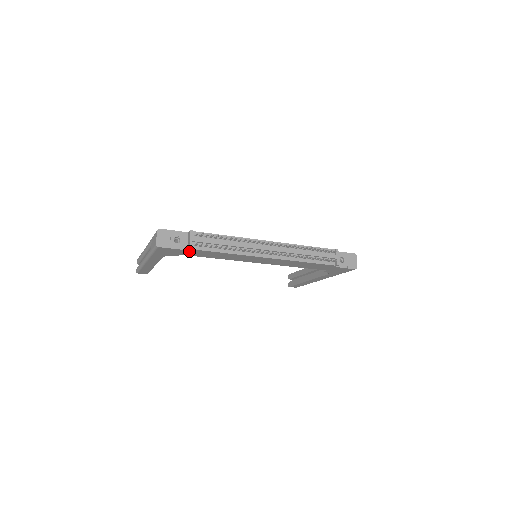
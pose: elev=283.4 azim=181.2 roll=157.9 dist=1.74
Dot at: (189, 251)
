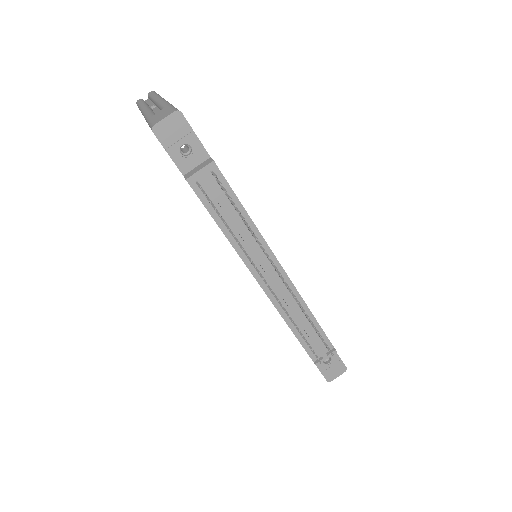
Dot at: occluded
